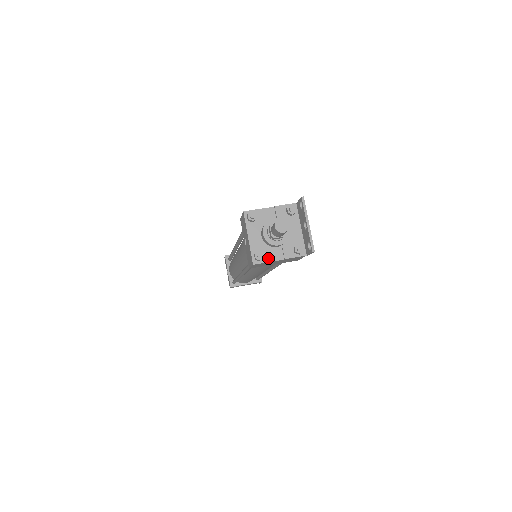
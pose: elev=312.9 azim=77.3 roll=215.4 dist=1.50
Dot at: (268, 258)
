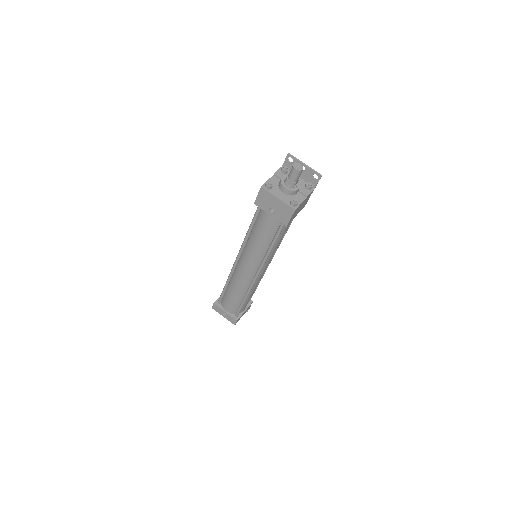
Dot at: (298, 202)
